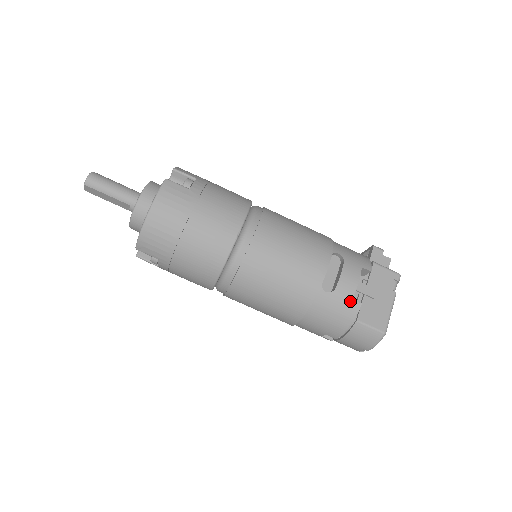
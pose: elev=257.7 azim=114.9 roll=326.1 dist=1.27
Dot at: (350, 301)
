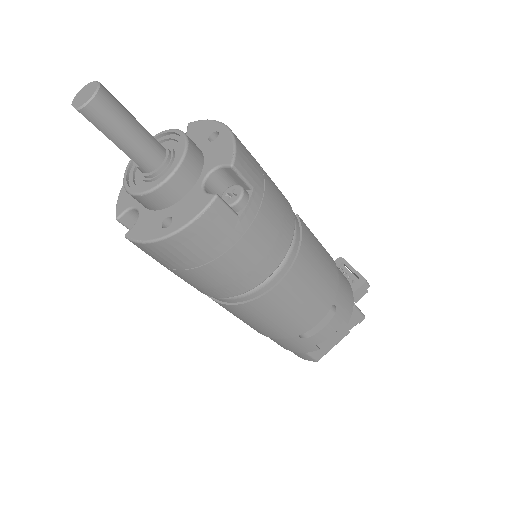
Dot at: (313, 346)
